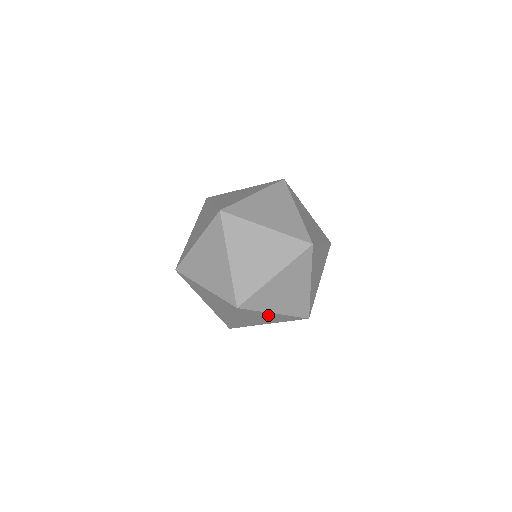
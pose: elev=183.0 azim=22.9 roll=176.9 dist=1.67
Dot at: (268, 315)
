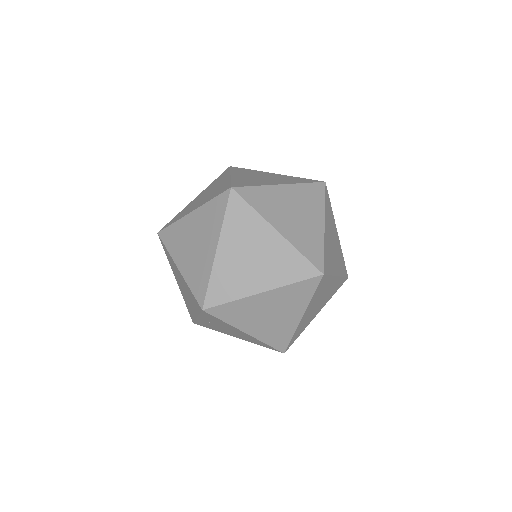
Dot at: occluded
